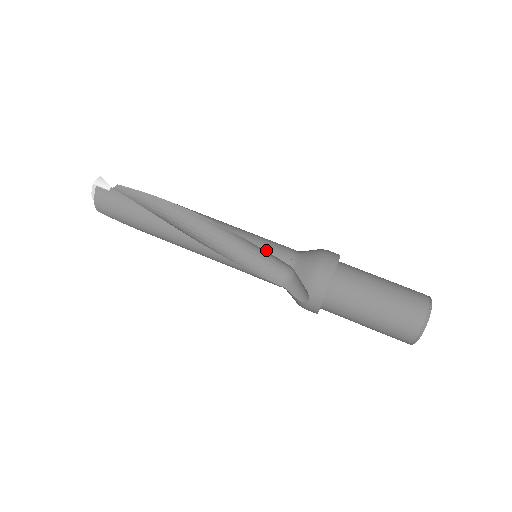
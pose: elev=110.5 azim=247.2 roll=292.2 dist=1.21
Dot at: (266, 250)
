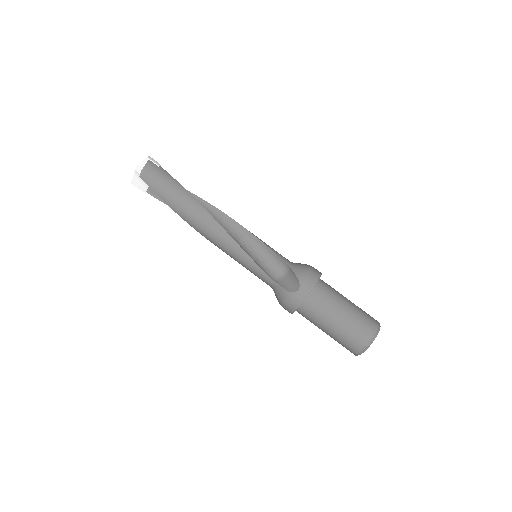
Dot at: (271, 249)
